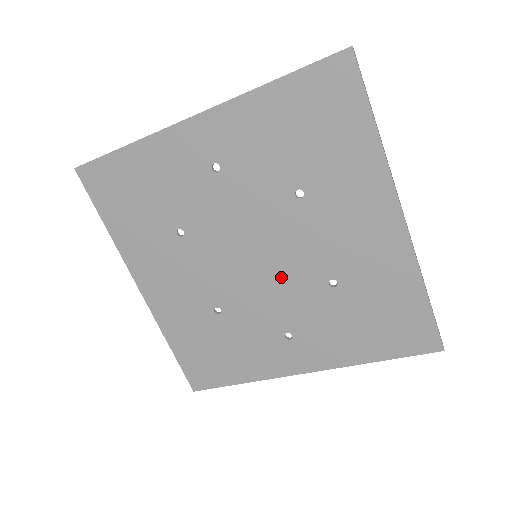
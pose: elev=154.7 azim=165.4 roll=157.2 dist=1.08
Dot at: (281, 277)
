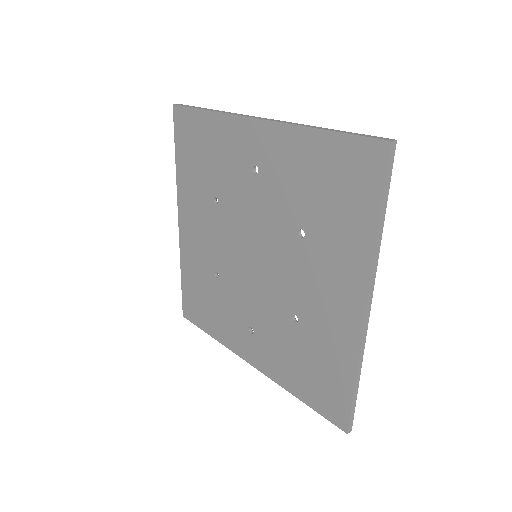
Dot at: (264, 285)
